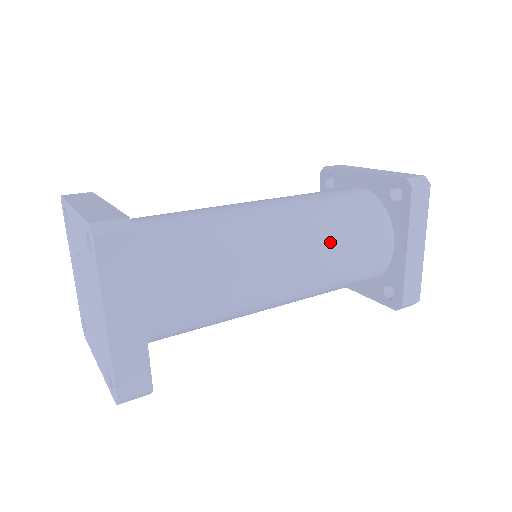
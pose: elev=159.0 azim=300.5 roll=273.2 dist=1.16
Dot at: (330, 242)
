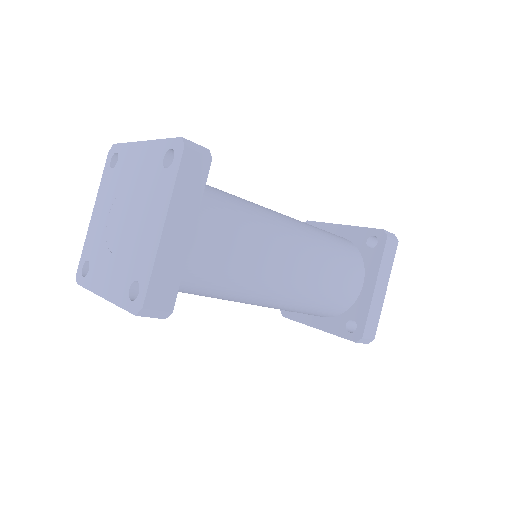
Dot at: (323, 257)
